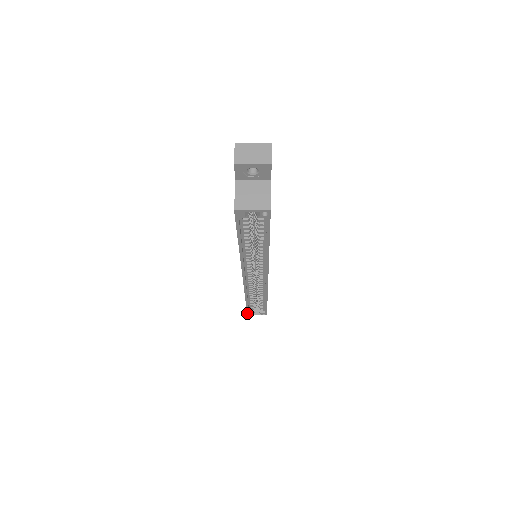
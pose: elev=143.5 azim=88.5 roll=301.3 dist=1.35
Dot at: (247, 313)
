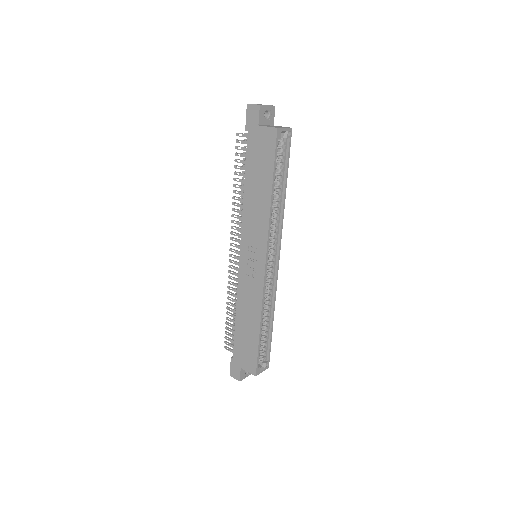
Dot at: (256, 370)
